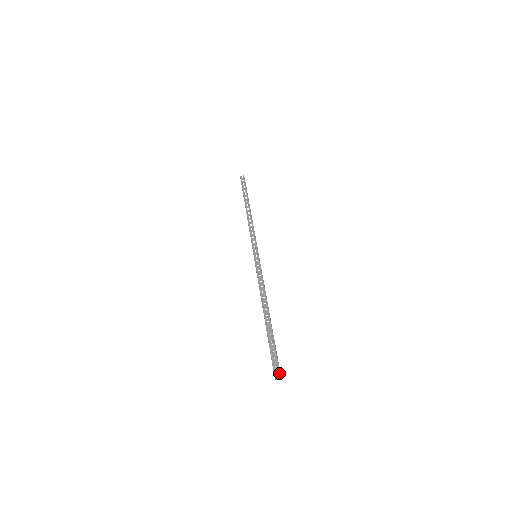
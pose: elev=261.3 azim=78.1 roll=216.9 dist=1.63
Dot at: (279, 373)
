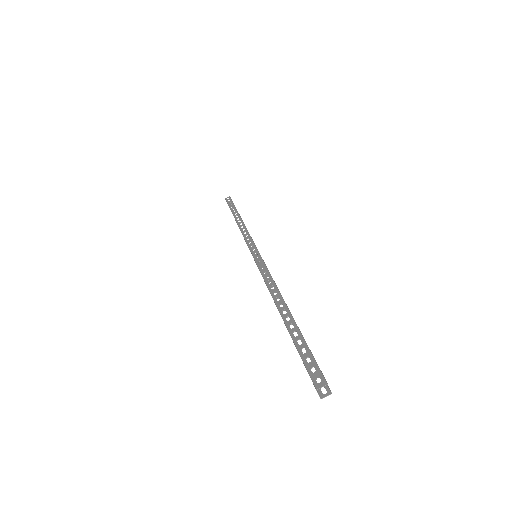
Dot at: (324, 381)
